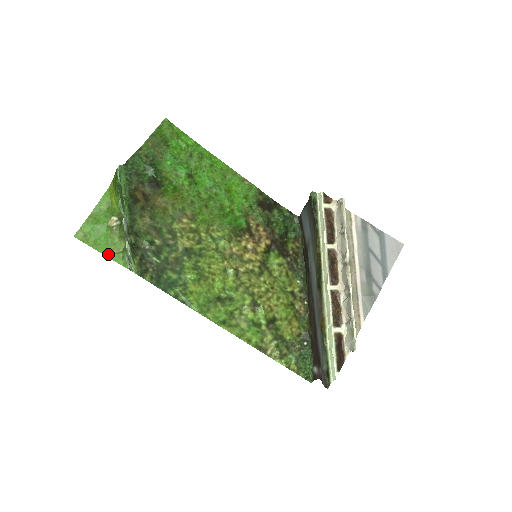
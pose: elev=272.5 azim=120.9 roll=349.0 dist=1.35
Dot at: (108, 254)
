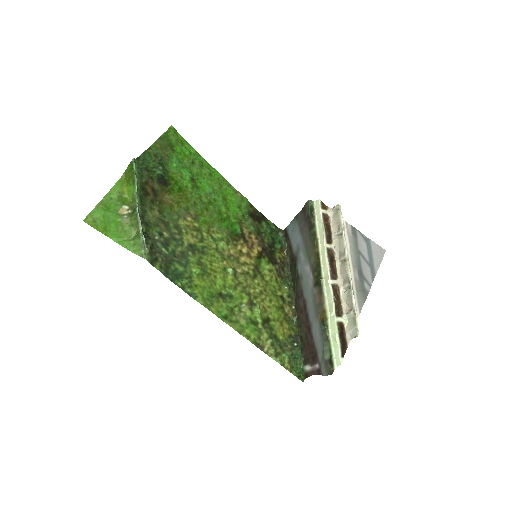
Dot at: (118, 241)
